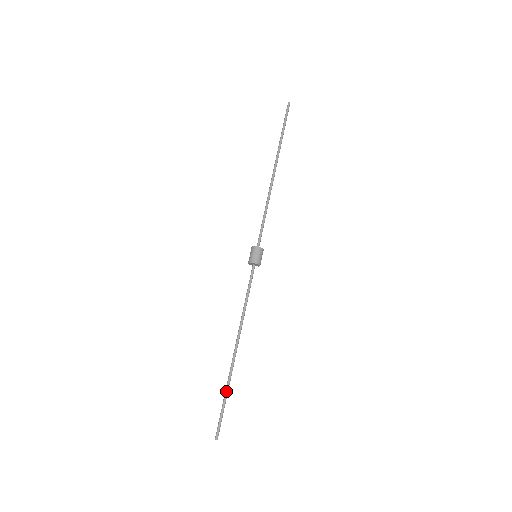
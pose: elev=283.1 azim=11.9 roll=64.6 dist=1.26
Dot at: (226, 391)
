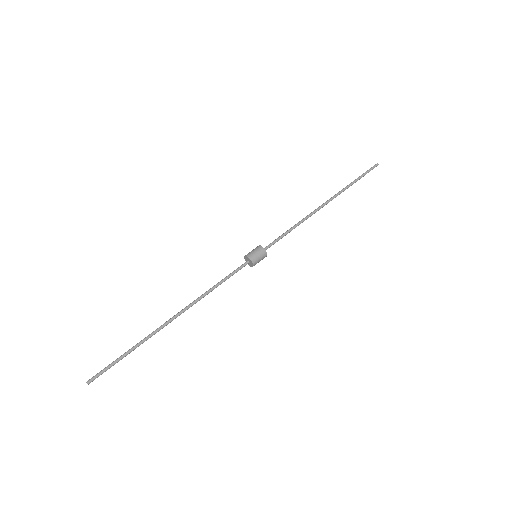
Dot at: (134, 346)
